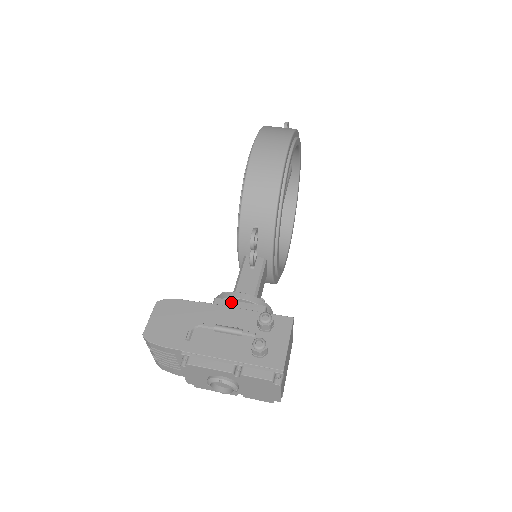
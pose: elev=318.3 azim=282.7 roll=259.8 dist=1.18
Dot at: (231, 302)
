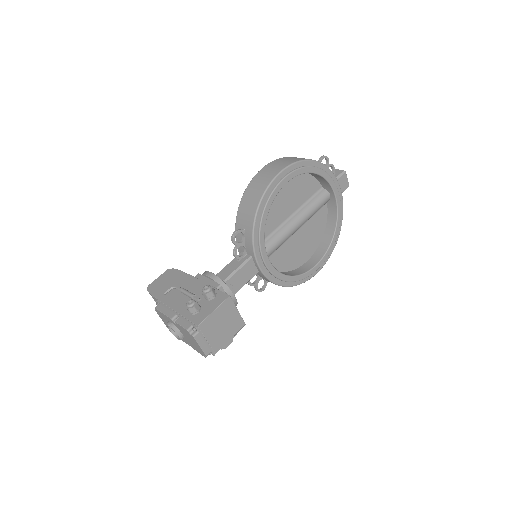
Dot at: (204, 278)
